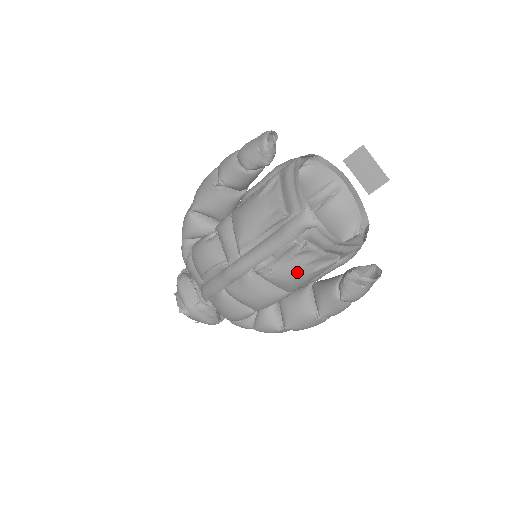
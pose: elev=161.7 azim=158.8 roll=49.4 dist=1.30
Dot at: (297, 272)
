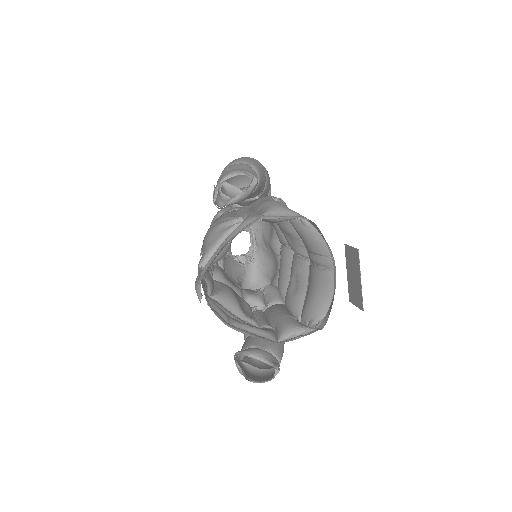
Dot at: occluded
